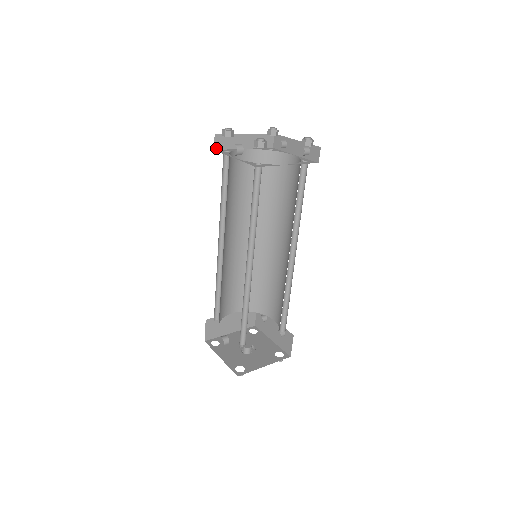
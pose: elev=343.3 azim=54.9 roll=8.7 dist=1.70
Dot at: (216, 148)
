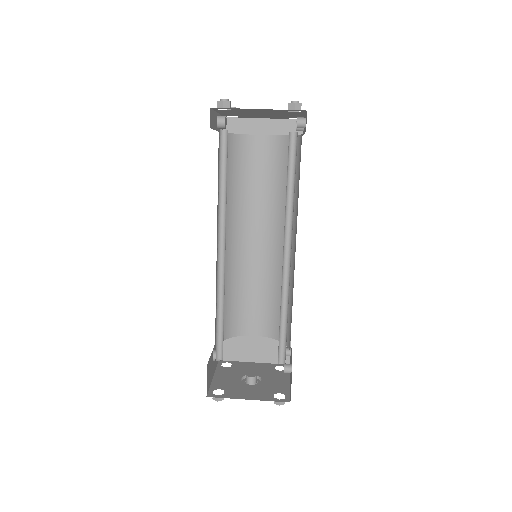
Dot at: occluded
